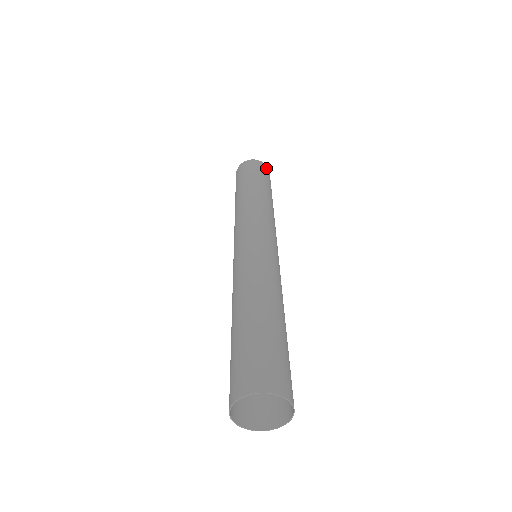
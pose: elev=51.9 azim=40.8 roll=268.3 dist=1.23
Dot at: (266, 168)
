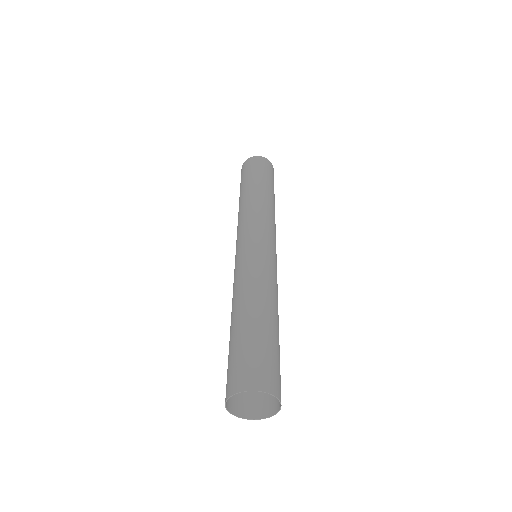
Dot at: (261, 160)
